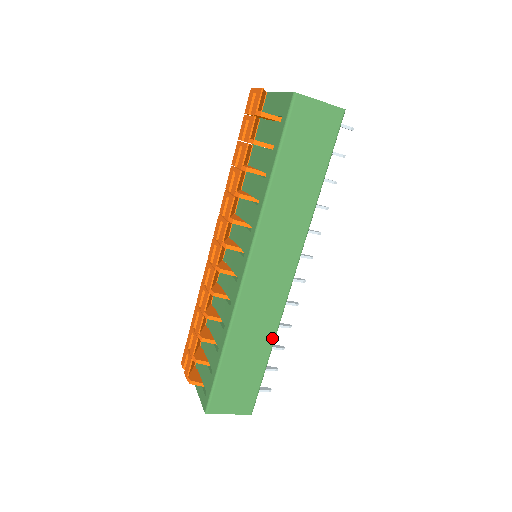
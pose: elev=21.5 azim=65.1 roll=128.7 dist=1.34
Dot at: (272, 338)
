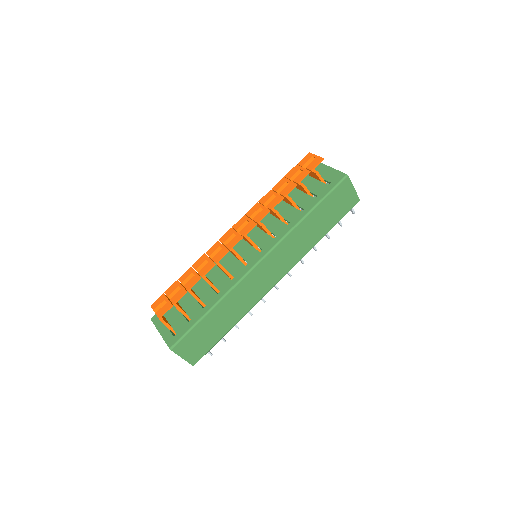
Dot at: (241, 316)
